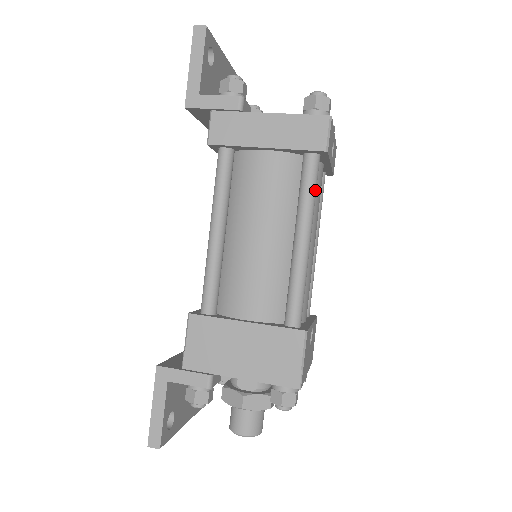
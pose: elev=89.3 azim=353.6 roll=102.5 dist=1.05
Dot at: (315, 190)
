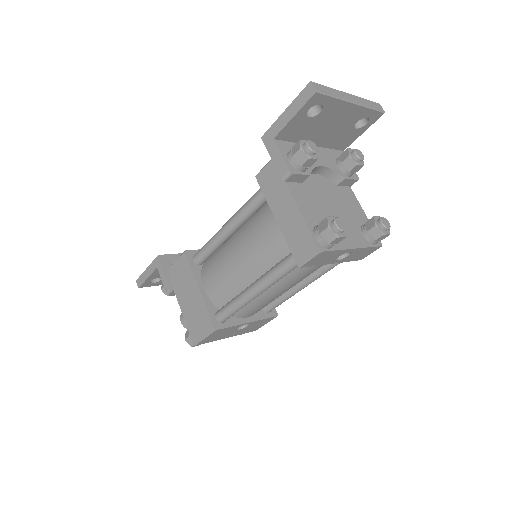
Dot at: (283, 275)
